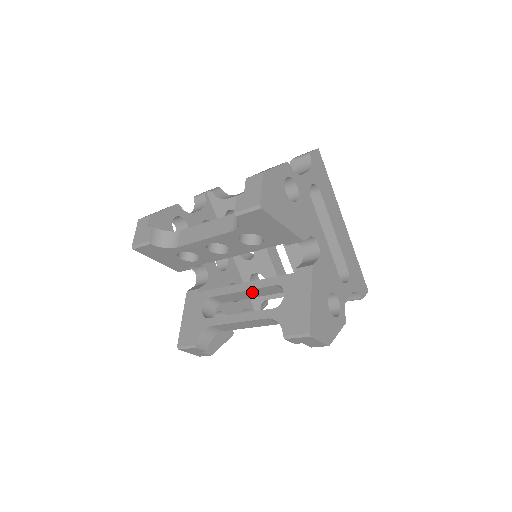
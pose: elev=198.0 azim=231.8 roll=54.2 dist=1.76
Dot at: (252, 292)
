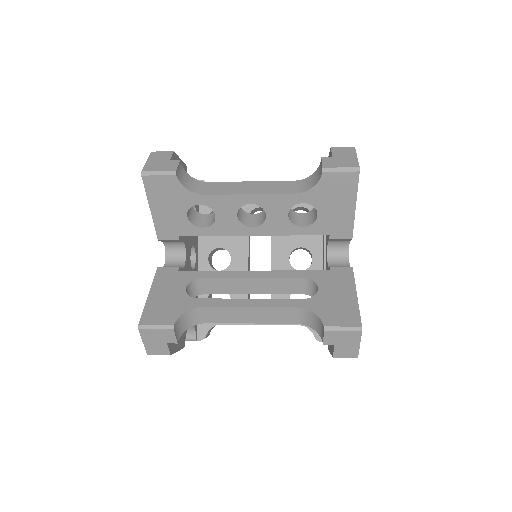
Dot at: (263, 283)
